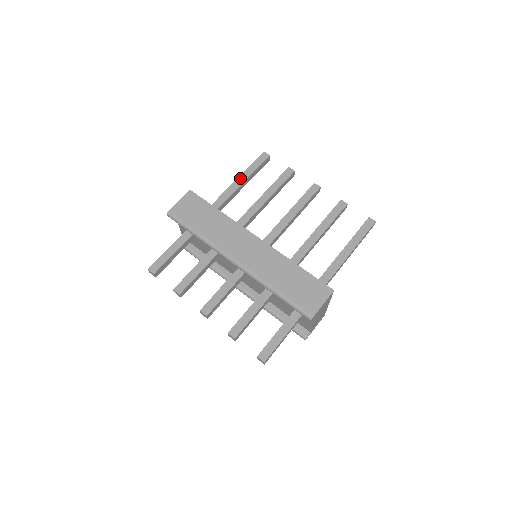
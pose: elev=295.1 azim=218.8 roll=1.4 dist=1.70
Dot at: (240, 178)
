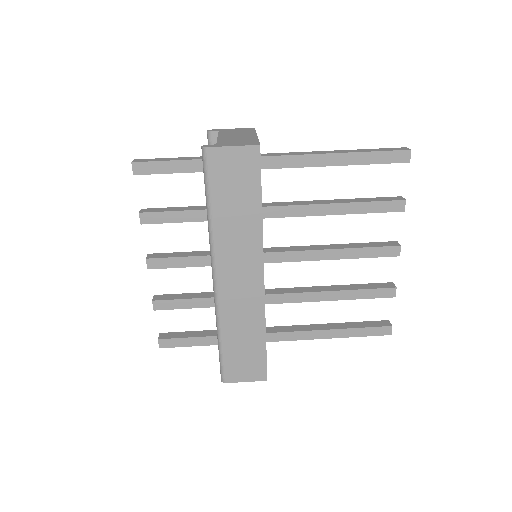
Dot at: (345, 156)
